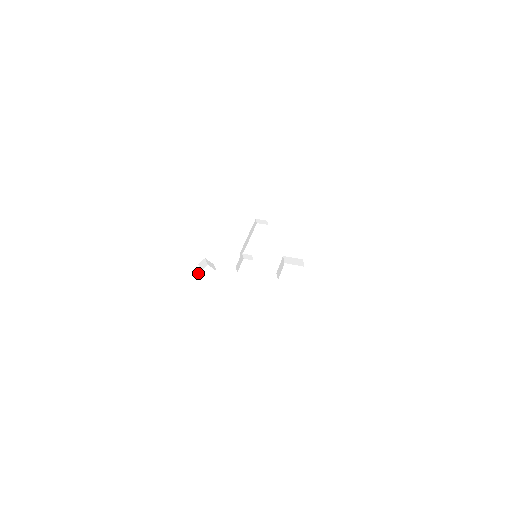
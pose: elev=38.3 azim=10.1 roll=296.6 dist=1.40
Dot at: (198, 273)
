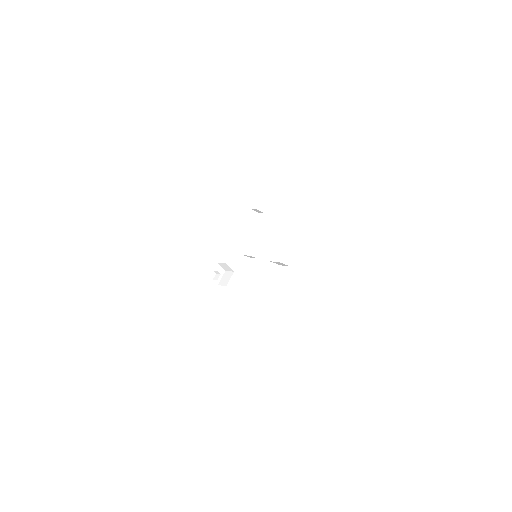
Dot at: occluded
